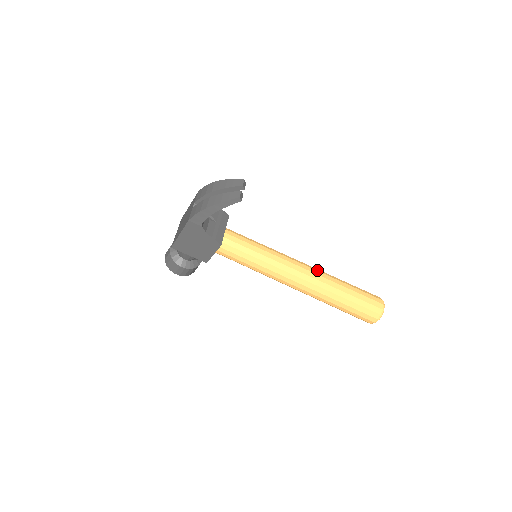
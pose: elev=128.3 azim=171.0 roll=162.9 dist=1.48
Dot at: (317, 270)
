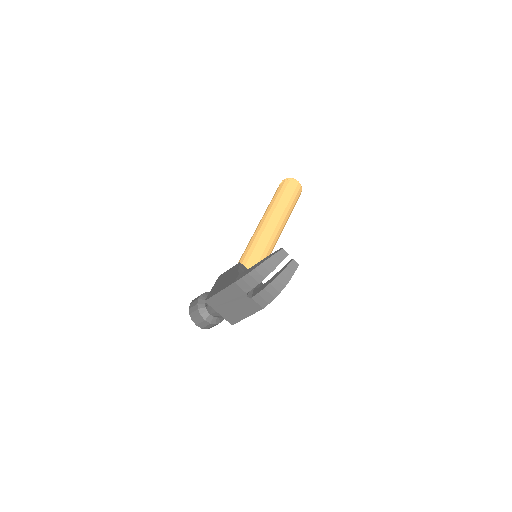
Dot at: (276, 214)
